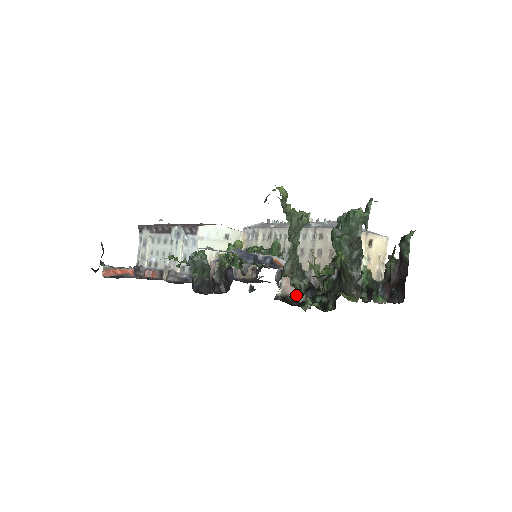
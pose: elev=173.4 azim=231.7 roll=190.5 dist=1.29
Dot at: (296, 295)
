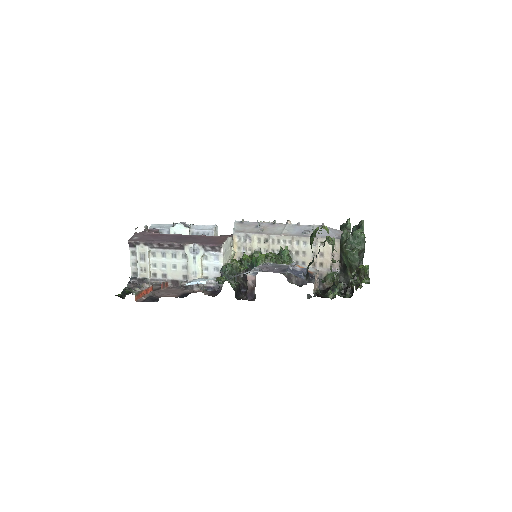
Dot at: (316, 288)
